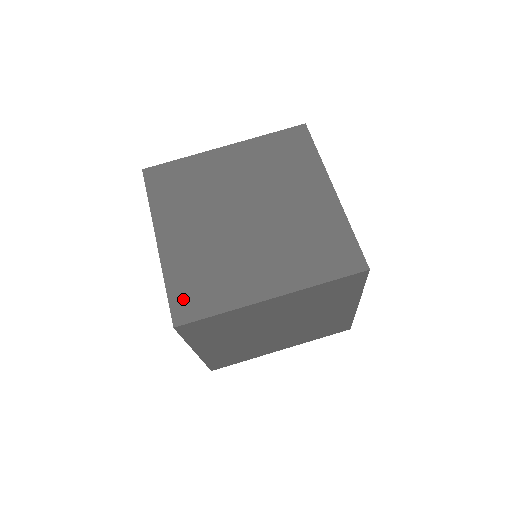
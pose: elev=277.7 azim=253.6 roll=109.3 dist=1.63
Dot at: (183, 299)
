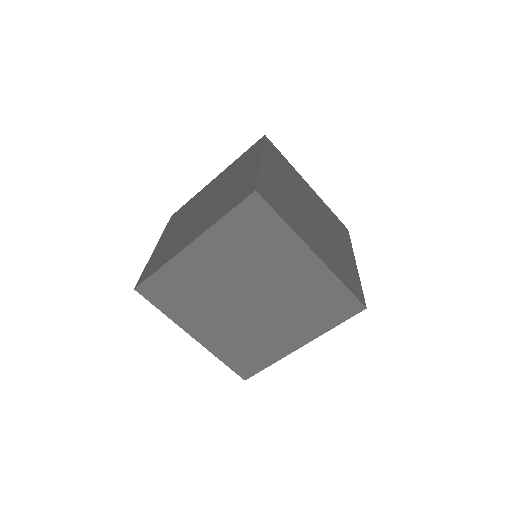
Dot at: (240, 365)
